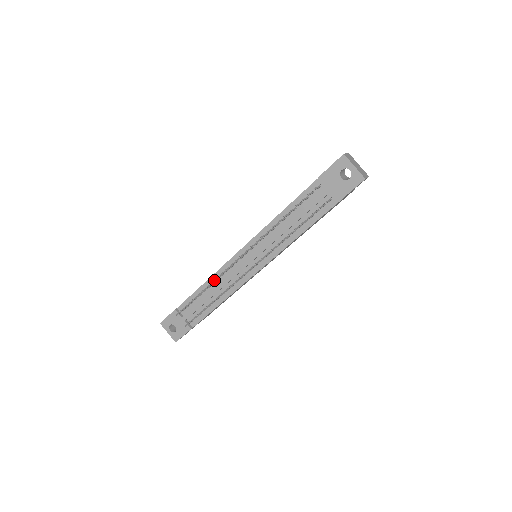
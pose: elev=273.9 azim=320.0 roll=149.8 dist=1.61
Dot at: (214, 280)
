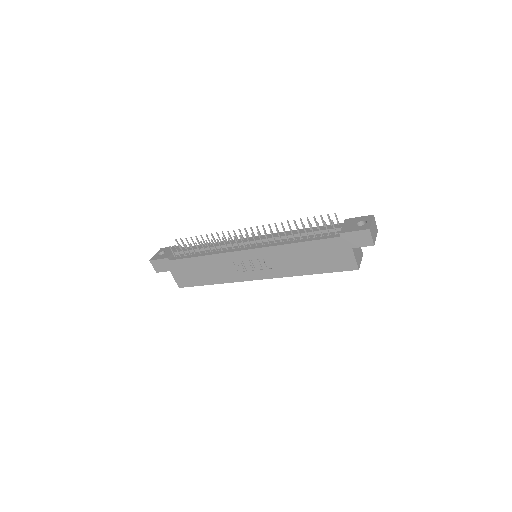
Dot at: occluded
